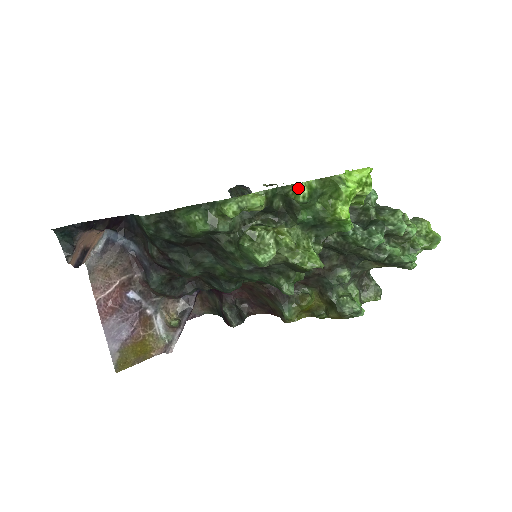
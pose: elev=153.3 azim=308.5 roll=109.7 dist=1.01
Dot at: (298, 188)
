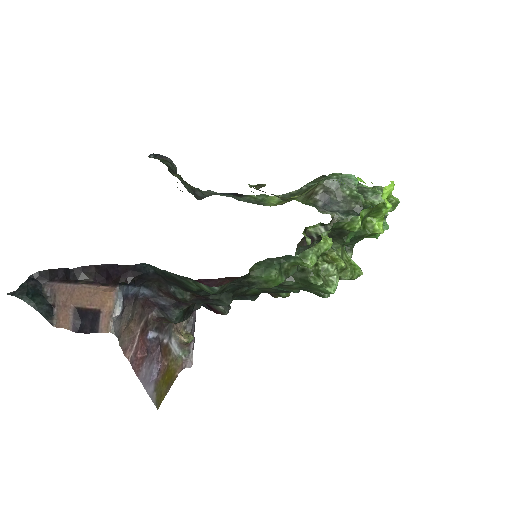
Dot at: (355, 222)
